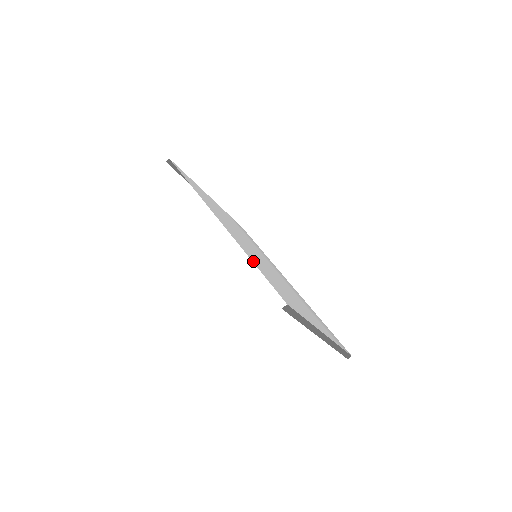
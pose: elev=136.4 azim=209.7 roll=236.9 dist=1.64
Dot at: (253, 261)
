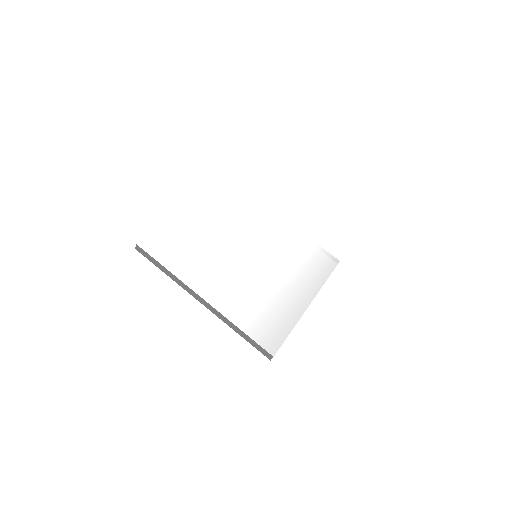
Dot at: (176, 230)
